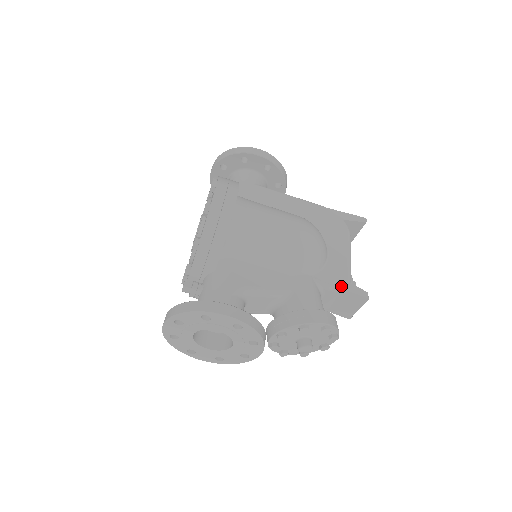
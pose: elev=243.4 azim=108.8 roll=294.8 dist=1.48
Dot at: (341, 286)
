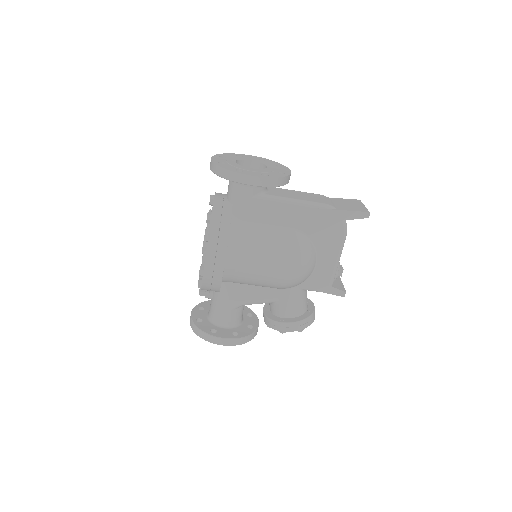
Dot at: (322, 291)
